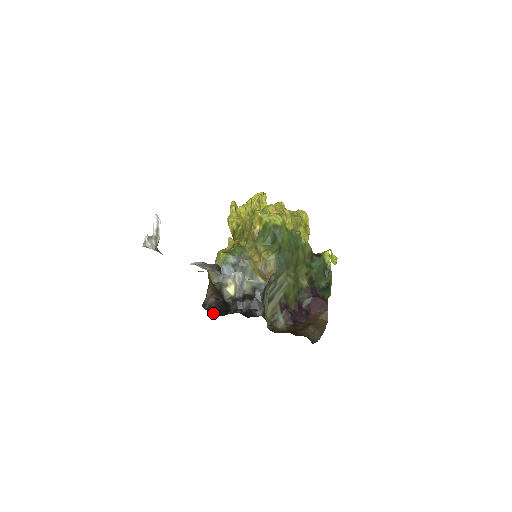
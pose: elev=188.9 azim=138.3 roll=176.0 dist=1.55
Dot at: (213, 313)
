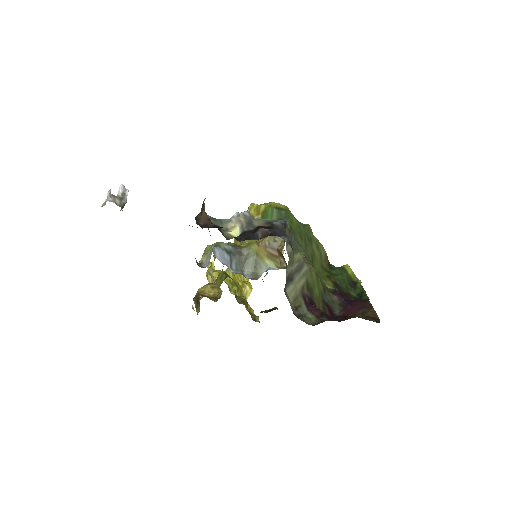
Dot at: occluded
